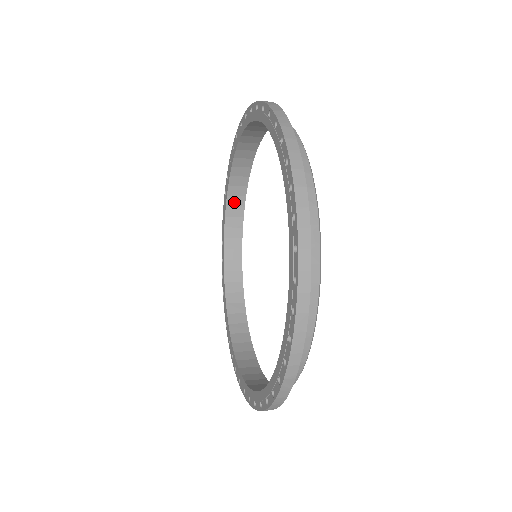
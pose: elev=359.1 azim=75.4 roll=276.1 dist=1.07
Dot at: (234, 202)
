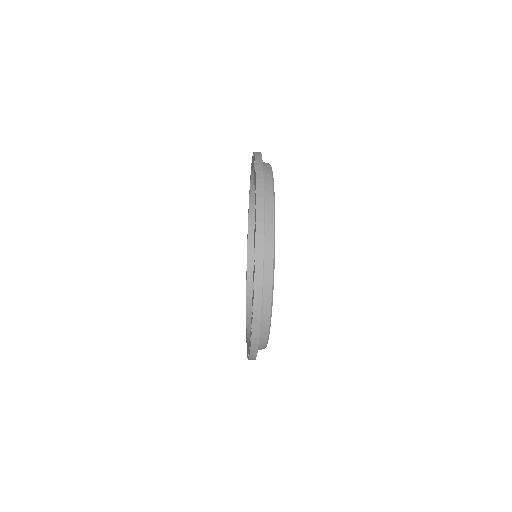
Dot at: (252, 278)
